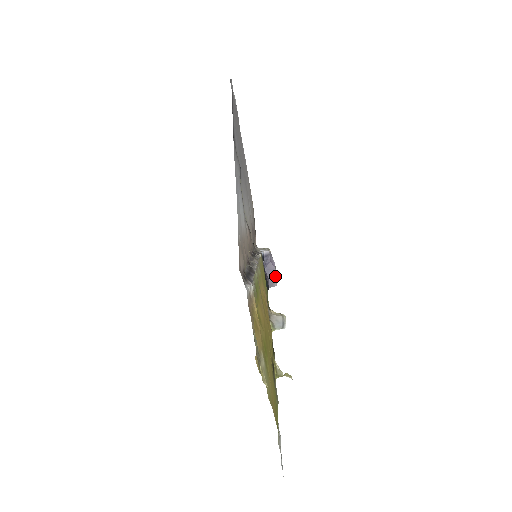
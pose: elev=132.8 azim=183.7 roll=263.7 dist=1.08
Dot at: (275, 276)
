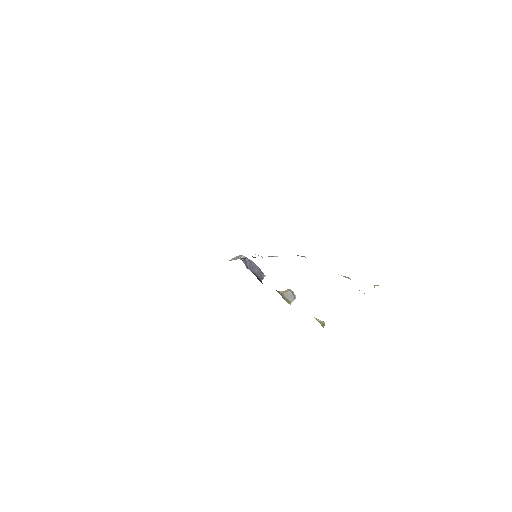
Dot at: (260, 270)
